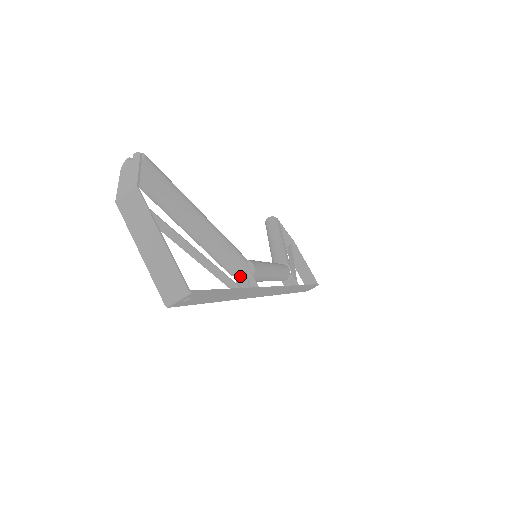
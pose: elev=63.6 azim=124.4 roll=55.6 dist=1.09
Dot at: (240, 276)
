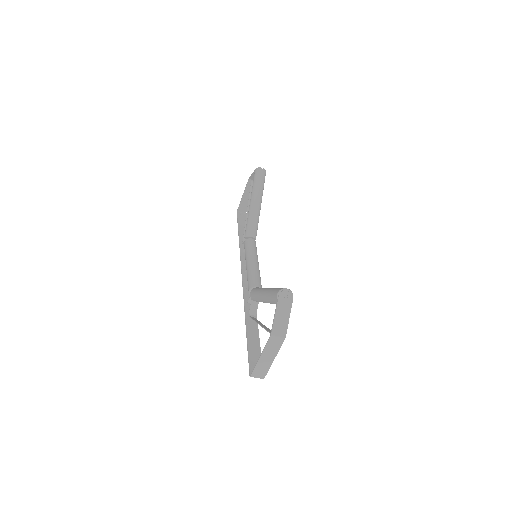
Dot at: (255, 302)
